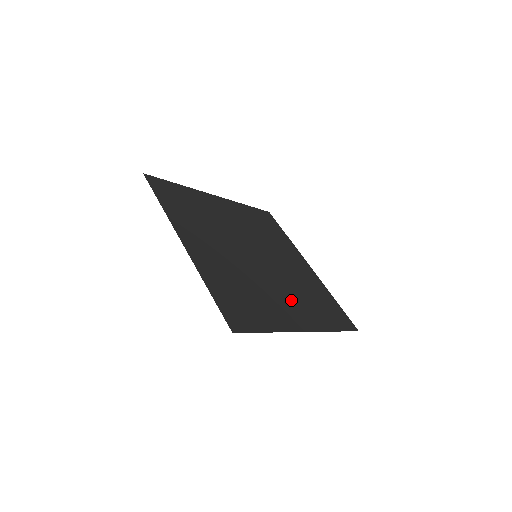
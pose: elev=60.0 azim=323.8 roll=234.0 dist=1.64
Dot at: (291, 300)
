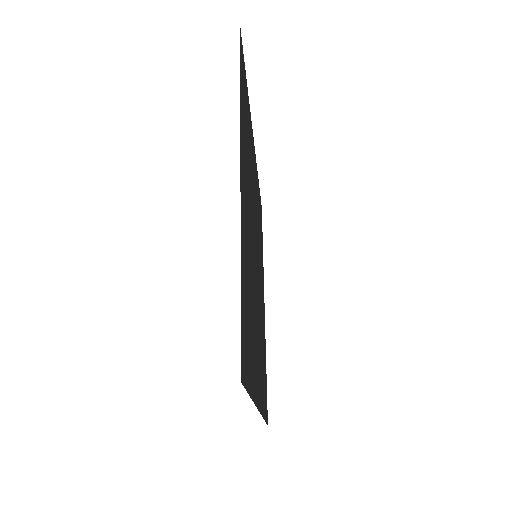
Dot at: (259, 348)
